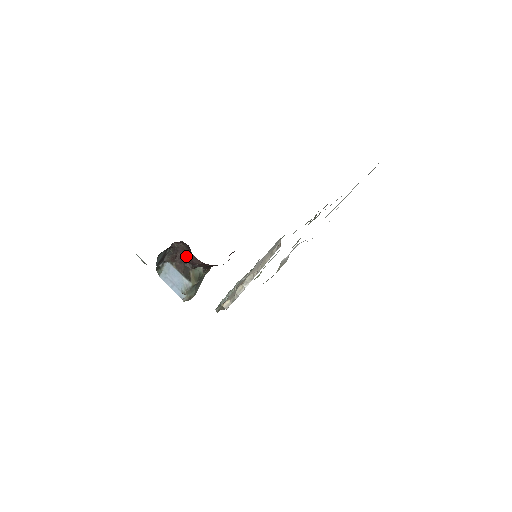
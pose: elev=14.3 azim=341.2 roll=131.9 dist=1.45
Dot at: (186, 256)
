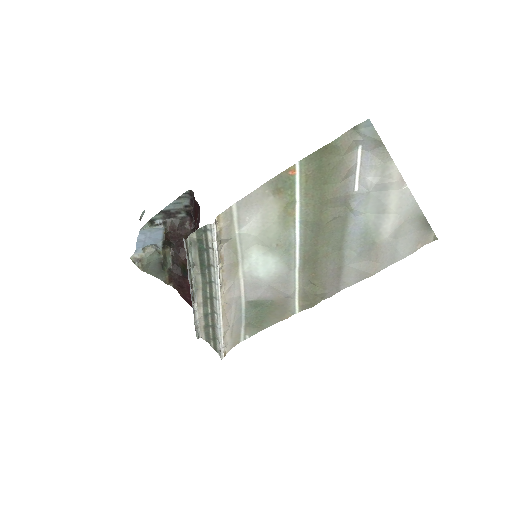
Dot at: (181, 238)
